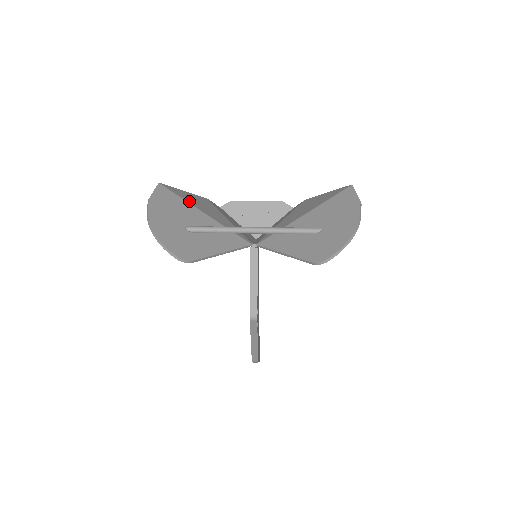
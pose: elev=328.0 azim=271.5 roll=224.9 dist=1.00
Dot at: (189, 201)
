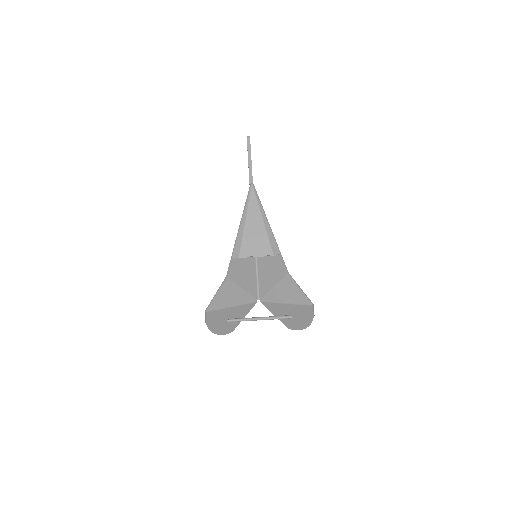
Dot at: (223, 306)
